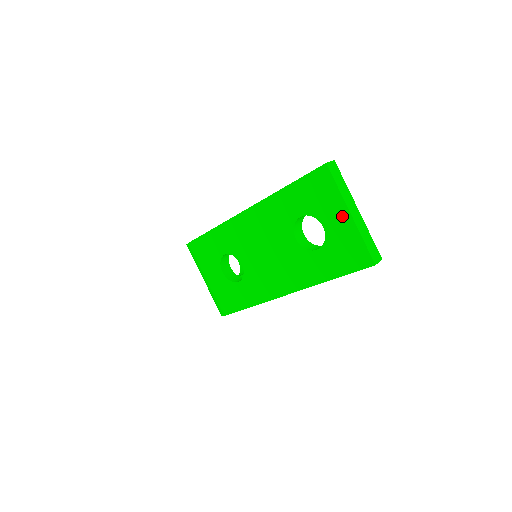
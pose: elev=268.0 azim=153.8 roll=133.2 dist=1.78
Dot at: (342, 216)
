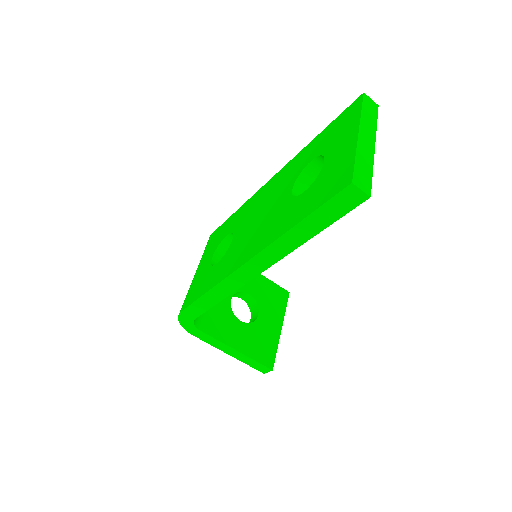
Dot at: (349, 139)
